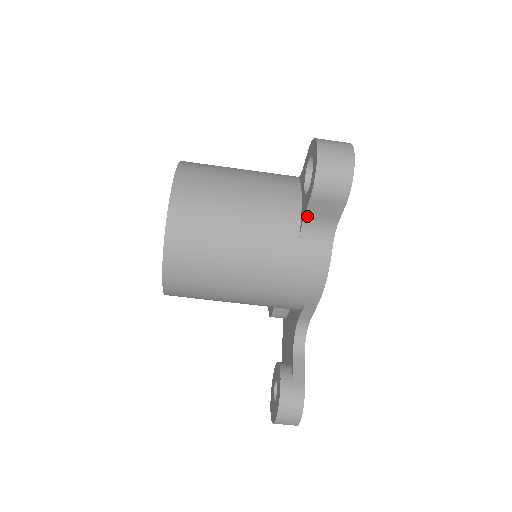
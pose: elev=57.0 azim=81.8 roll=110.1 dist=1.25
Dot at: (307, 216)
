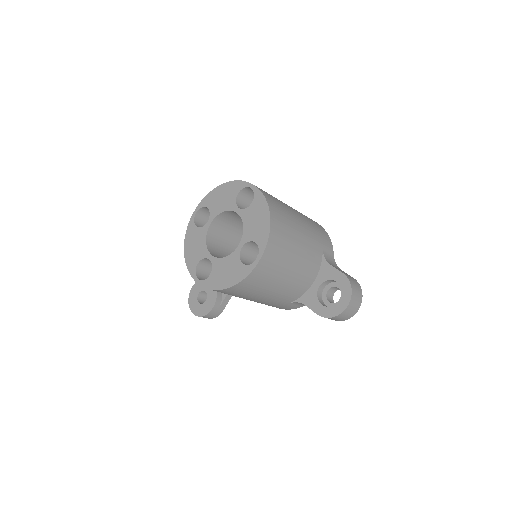
Dot at: (307, 306)
